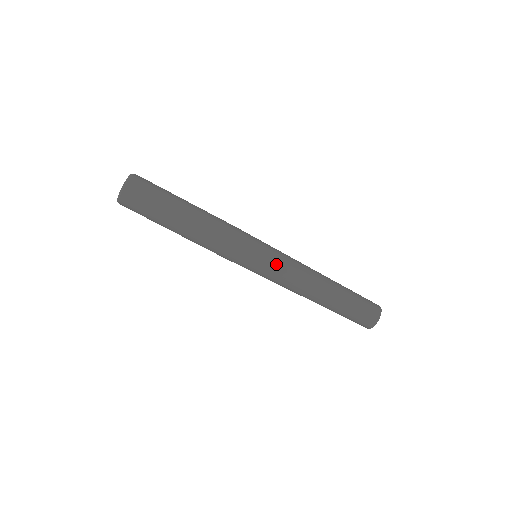
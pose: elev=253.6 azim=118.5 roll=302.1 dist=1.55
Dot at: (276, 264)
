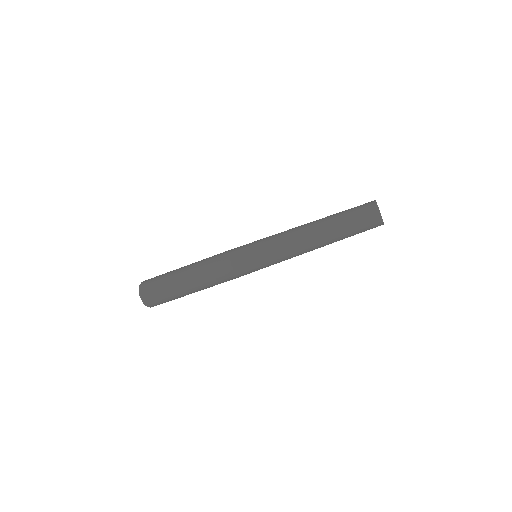
Dot at: (269, 250)
